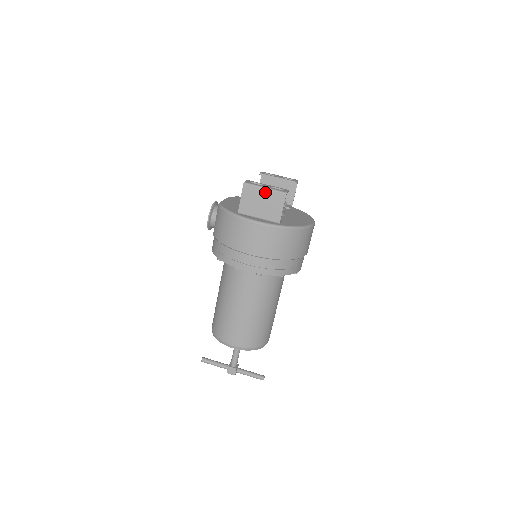
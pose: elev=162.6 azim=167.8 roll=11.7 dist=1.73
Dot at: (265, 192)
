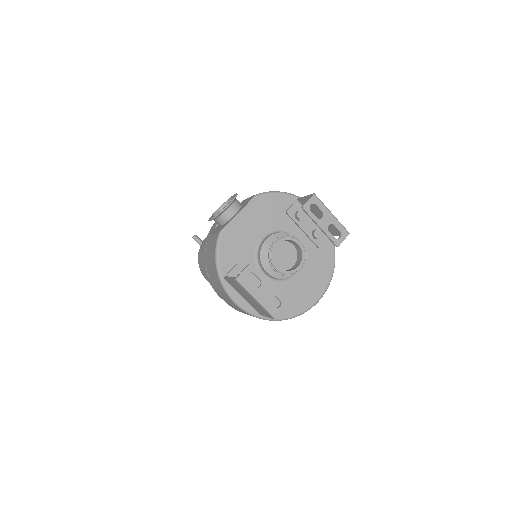
Dot at: (254, 300)
